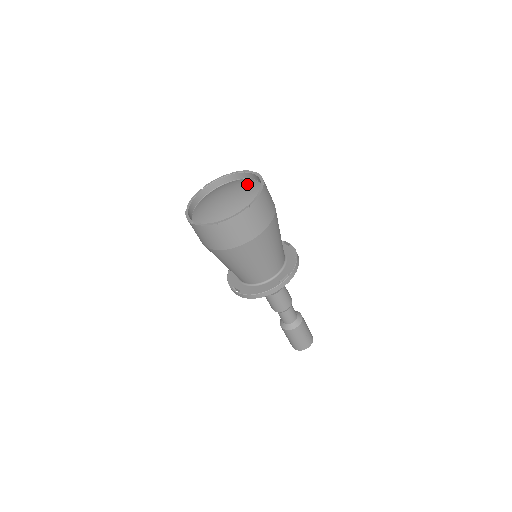
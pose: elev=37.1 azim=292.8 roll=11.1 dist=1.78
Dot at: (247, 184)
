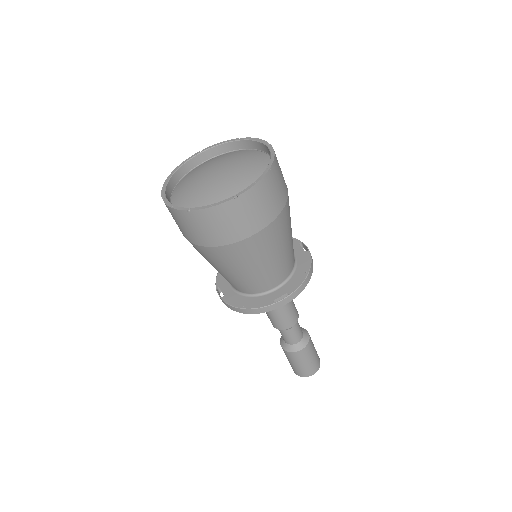
Dot at: (255, 160)
